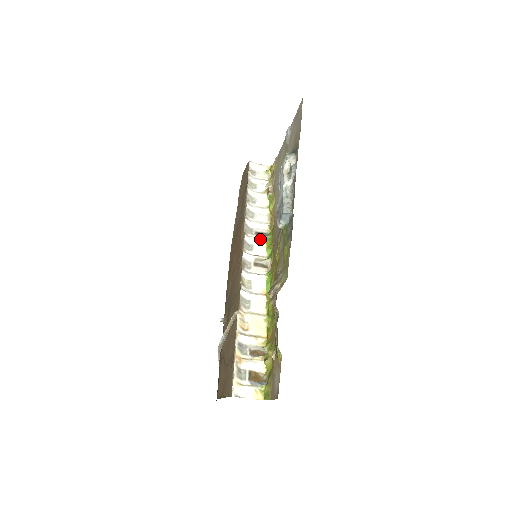
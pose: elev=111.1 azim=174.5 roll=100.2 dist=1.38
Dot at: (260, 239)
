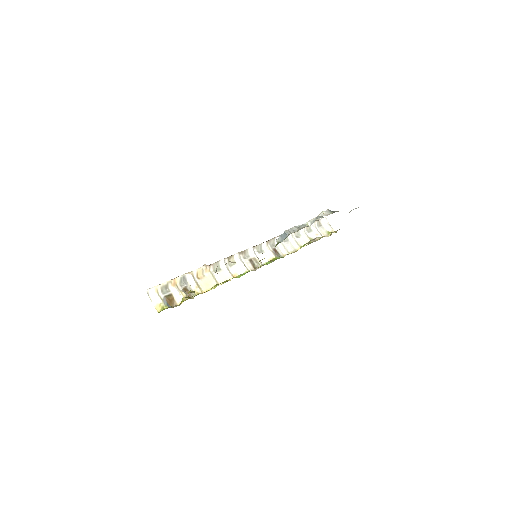
Dot at: (272, 253)
